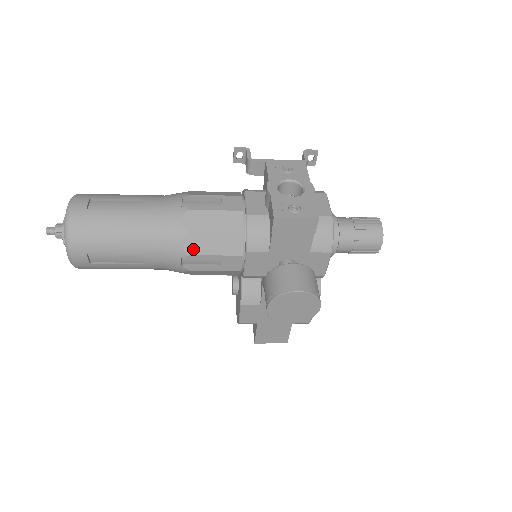
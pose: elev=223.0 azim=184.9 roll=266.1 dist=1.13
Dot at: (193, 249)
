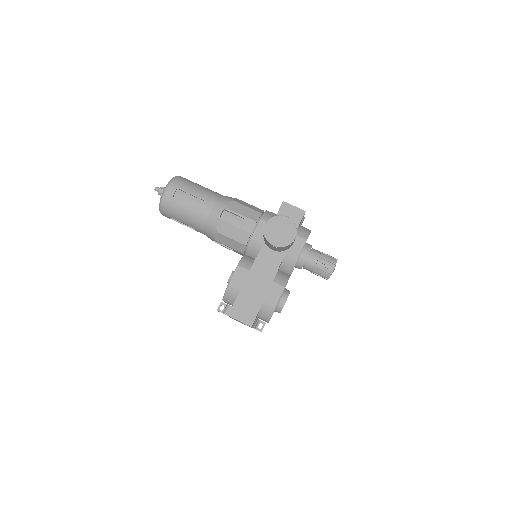
Dot at: (232, 208)
